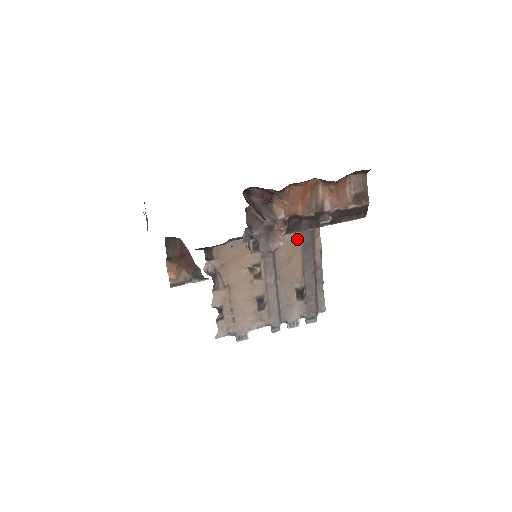
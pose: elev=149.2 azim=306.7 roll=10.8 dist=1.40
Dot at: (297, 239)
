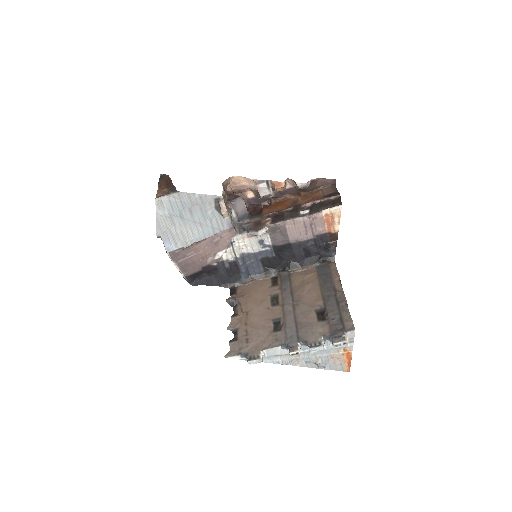
Dot at: (313, 274)
